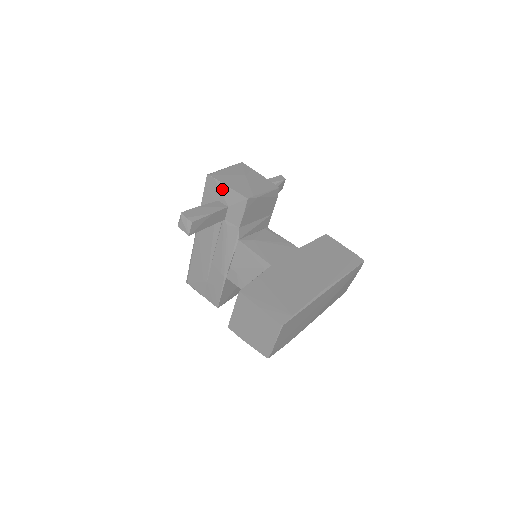
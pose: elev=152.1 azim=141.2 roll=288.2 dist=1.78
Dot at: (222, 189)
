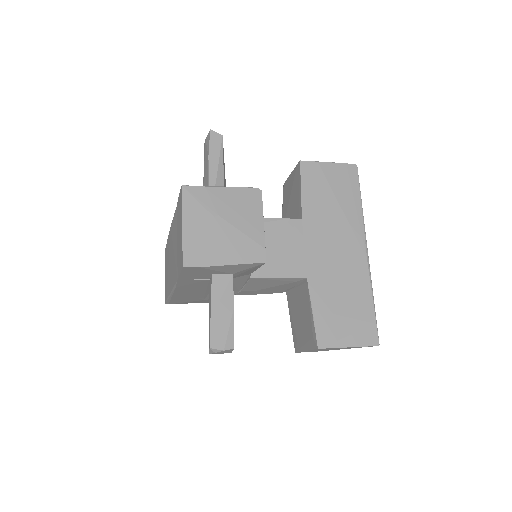
Dot at: (217, 269)
